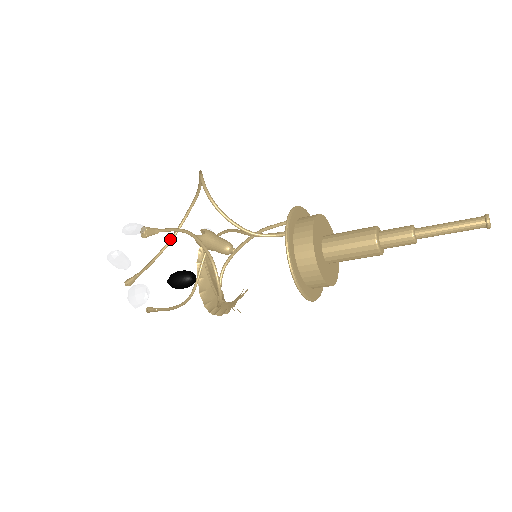
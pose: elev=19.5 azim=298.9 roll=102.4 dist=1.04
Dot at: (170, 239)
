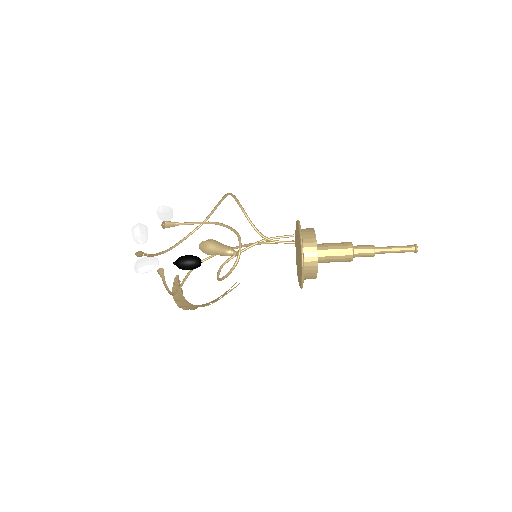
Dot at: (168, 249)
